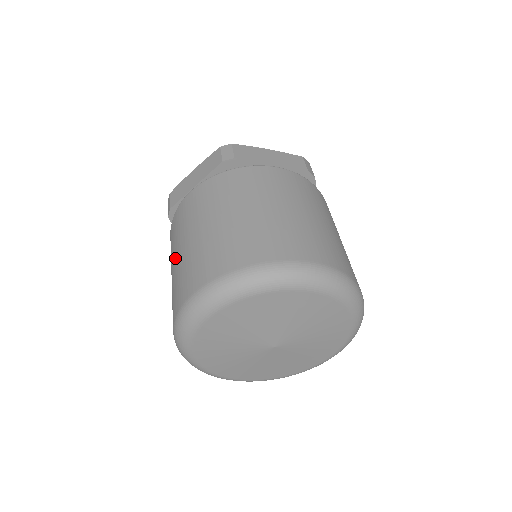
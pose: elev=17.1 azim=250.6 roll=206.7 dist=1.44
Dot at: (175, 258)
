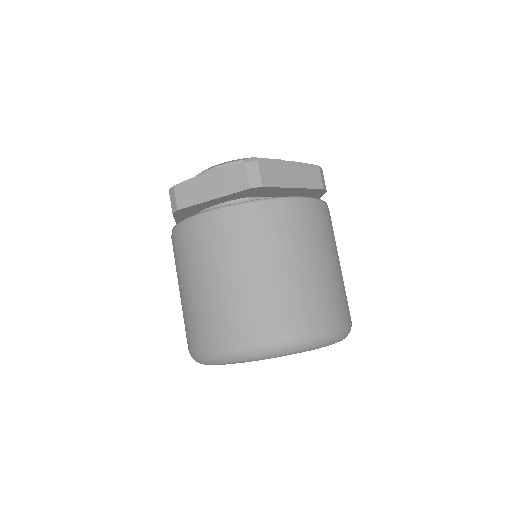
Dot at: (194, 284)
